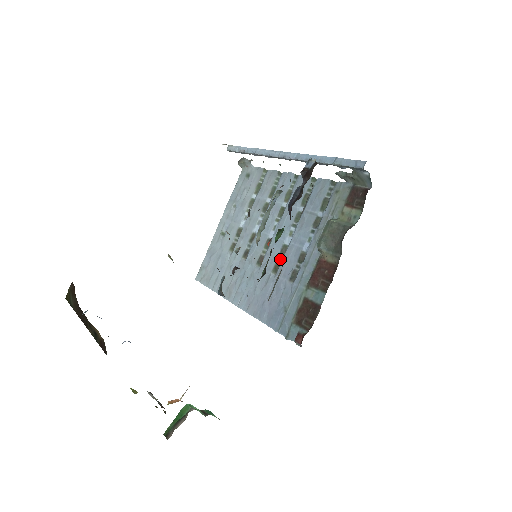
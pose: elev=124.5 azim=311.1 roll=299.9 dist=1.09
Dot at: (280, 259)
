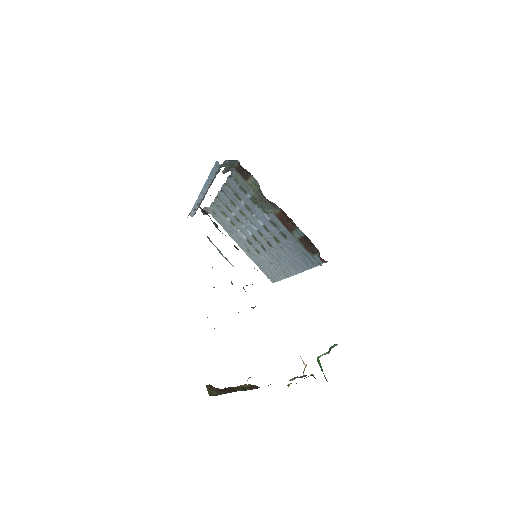
Dot at: (271, 234)
